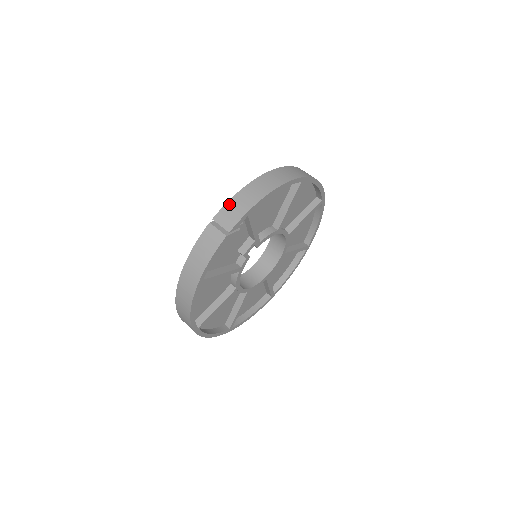
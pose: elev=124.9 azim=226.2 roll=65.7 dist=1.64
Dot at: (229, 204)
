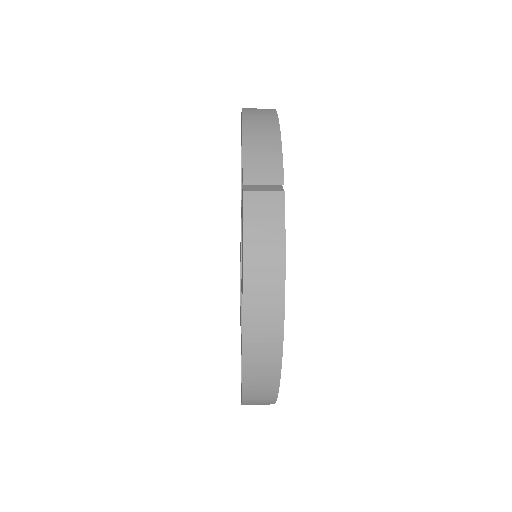
Dot at: (248, 154)
